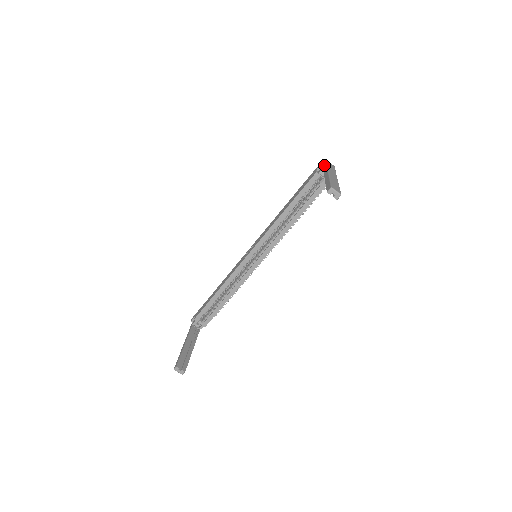
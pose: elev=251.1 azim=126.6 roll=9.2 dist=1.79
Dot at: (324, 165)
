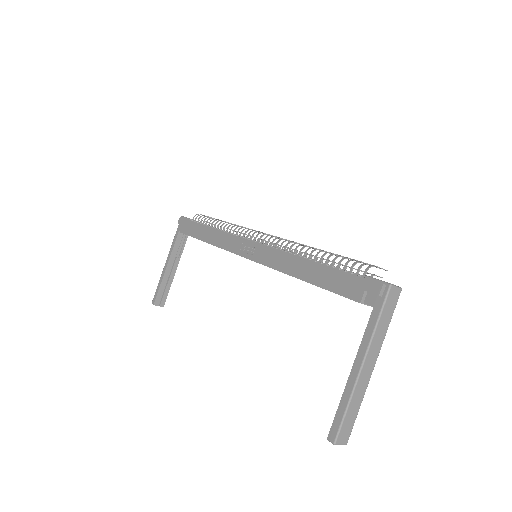
Dot at: (377, 304)
